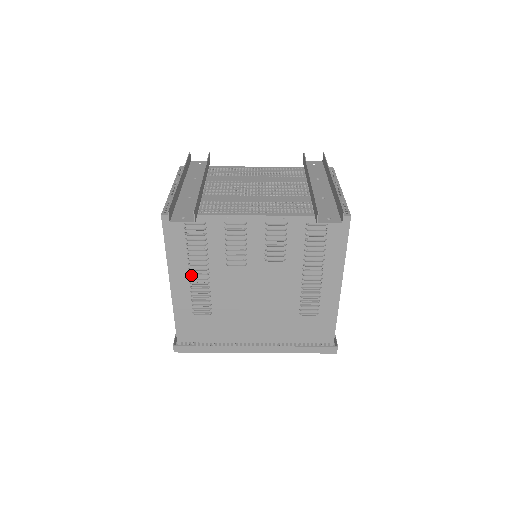
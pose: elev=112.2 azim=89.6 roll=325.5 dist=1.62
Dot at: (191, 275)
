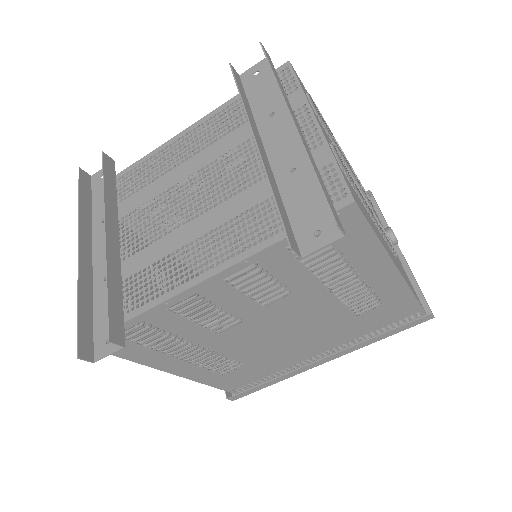
Dot at: (184, 357)
